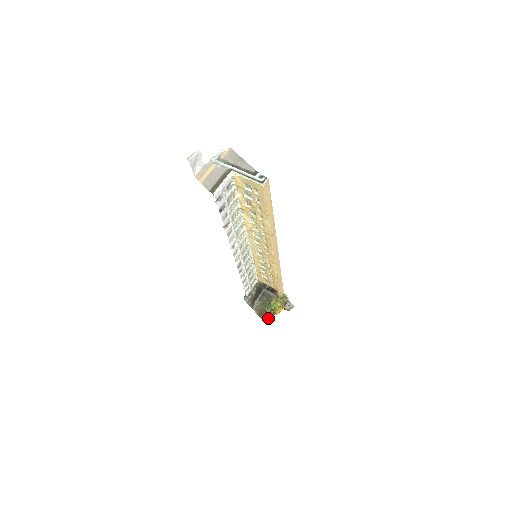
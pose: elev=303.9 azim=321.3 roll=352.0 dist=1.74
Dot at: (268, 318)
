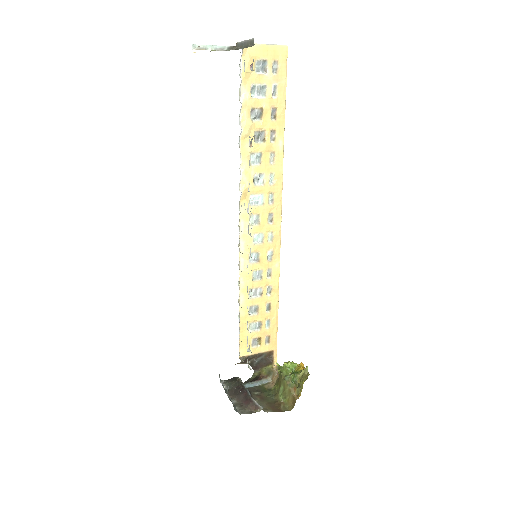
Dot at: (303, 382)
